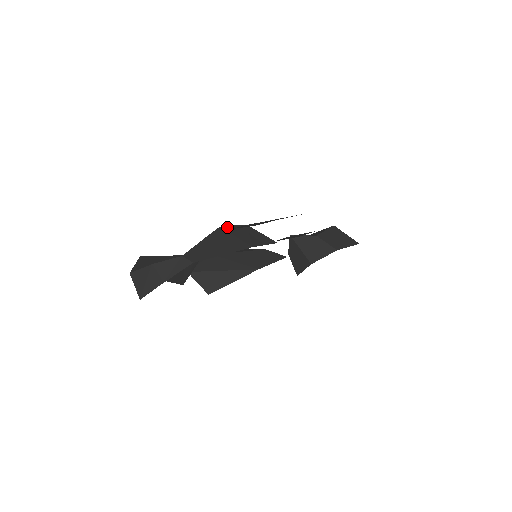
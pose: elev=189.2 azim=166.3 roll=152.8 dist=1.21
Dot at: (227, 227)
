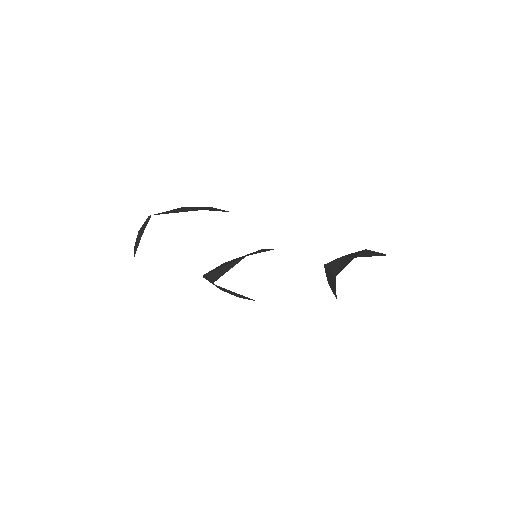
Dot at: occluded
